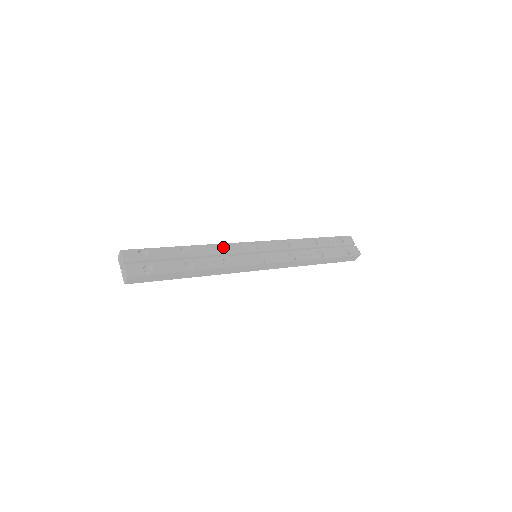
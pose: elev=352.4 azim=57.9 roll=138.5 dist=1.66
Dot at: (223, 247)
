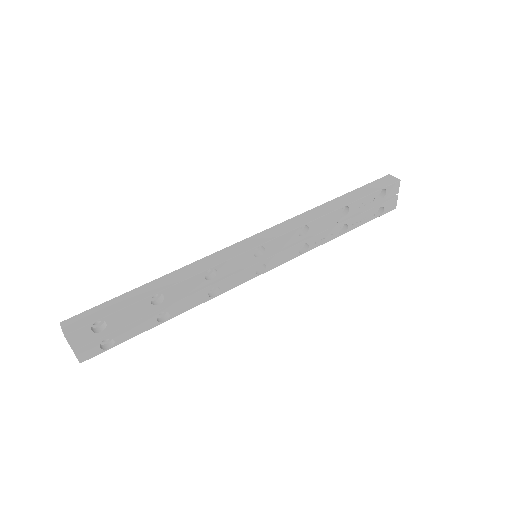
Dot at: (213, 267)
